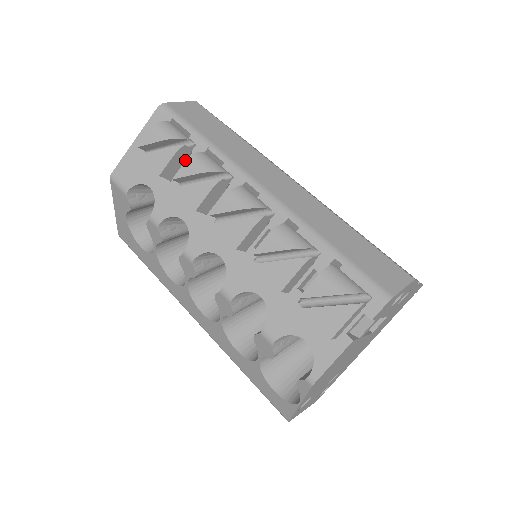
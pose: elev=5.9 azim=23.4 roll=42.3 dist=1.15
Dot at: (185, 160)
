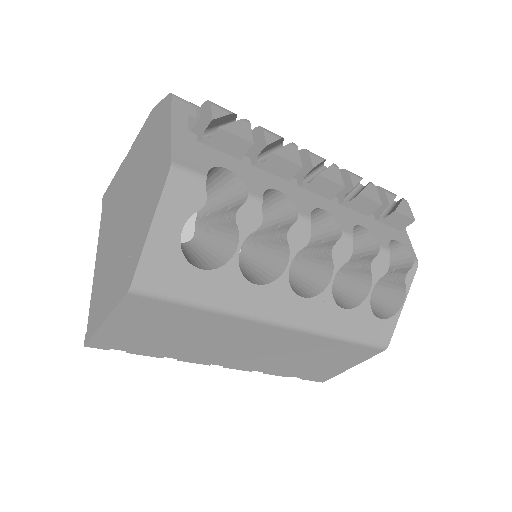
Dot at: occluded
